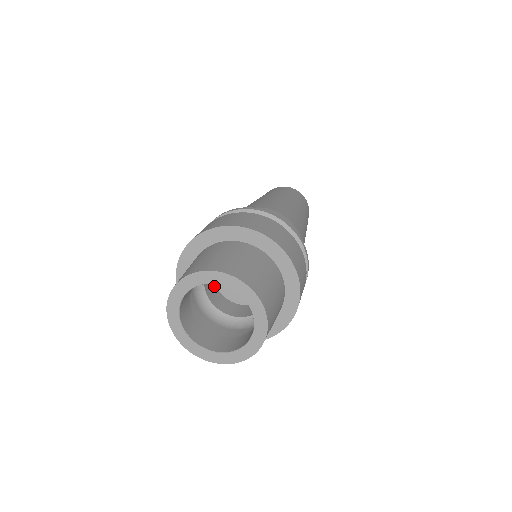
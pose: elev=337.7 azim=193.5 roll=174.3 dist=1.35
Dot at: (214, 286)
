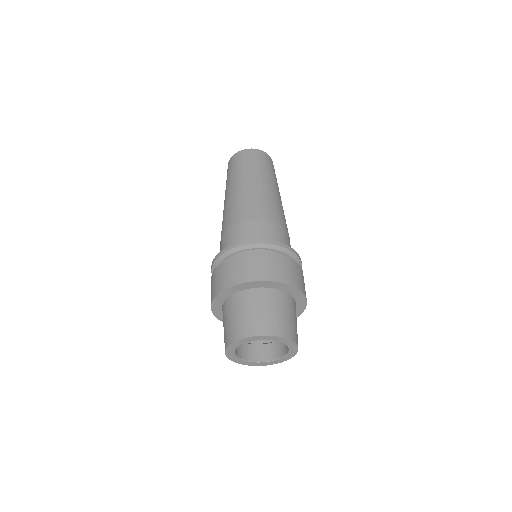
Dot at: occluded
